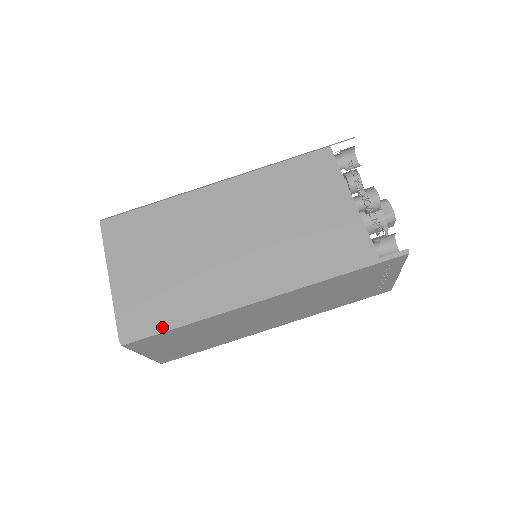
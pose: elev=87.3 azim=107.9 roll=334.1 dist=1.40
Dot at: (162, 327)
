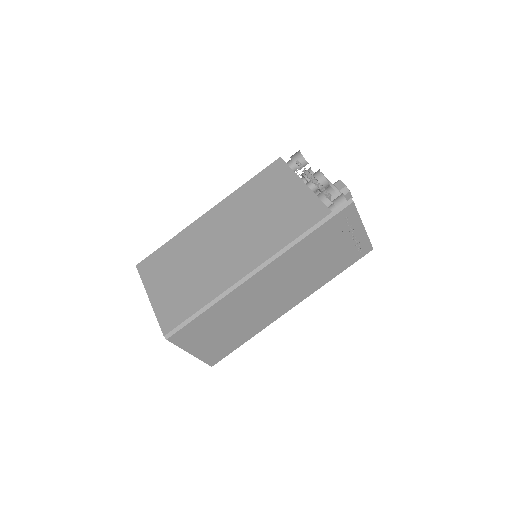
Dot at: (191, 316)
